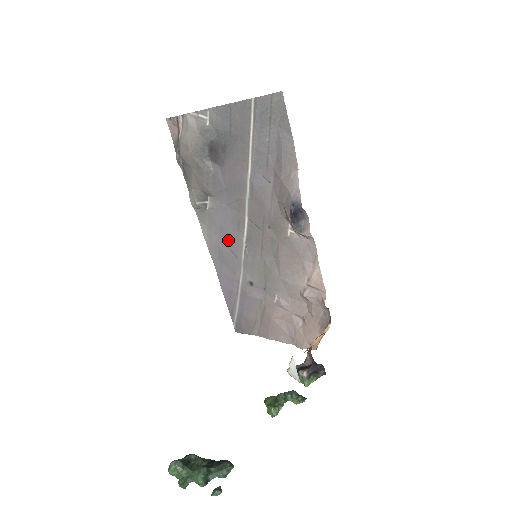
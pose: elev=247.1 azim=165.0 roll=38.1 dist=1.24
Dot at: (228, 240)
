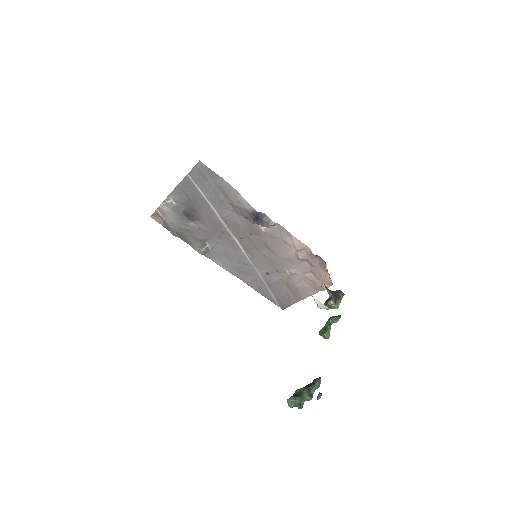
Dot at: (235, 258)
